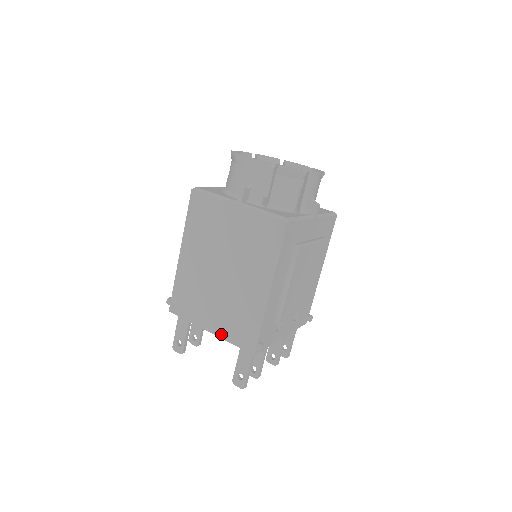
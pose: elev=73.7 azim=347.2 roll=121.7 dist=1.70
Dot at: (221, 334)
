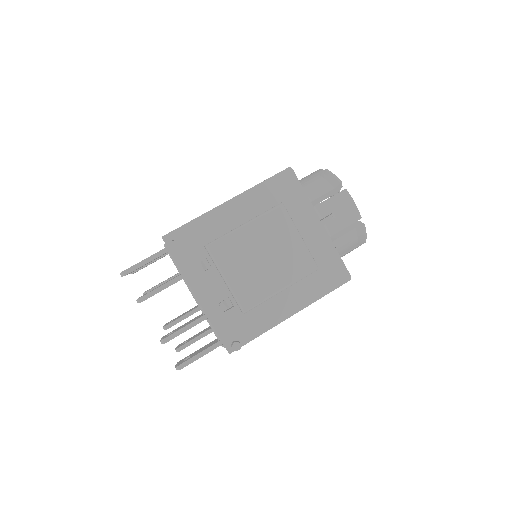
Dot at: occluded
